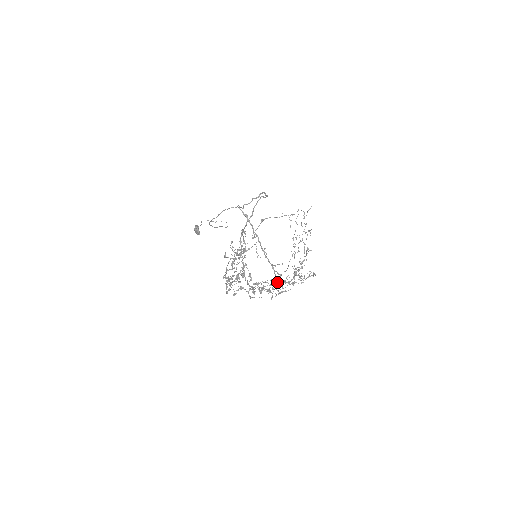
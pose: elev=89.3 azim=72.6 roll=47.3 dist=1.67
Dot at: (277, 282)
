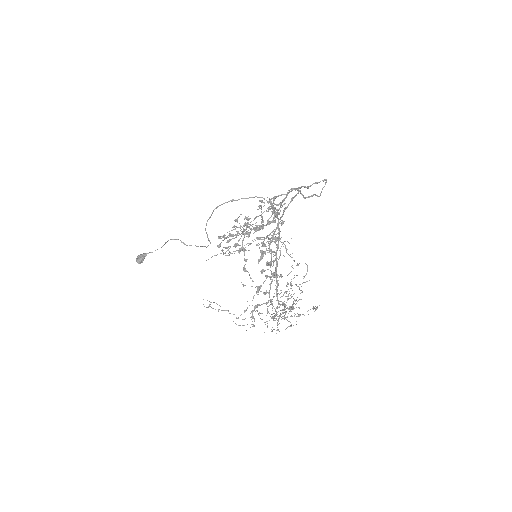
Dot at: (266, 293)
